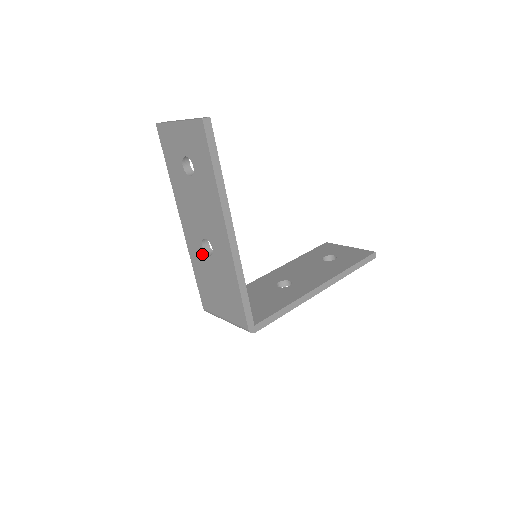
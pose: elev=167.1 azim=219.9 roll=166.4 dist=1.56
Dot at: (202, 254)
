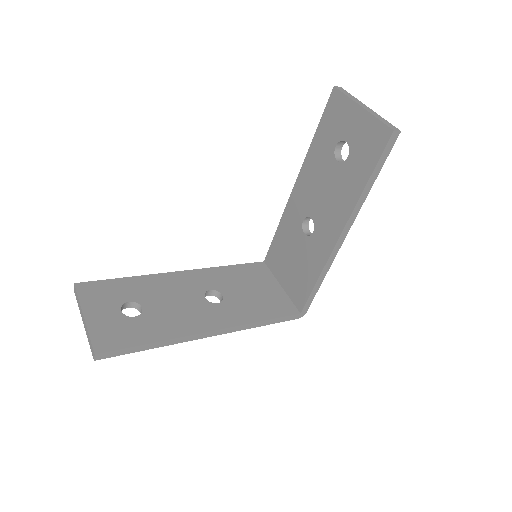
Dot at: occluded
